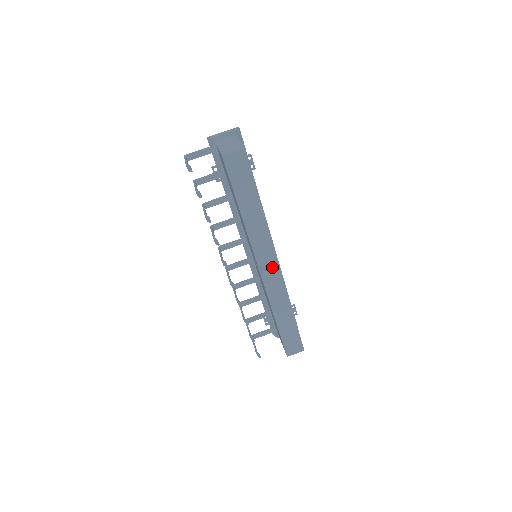
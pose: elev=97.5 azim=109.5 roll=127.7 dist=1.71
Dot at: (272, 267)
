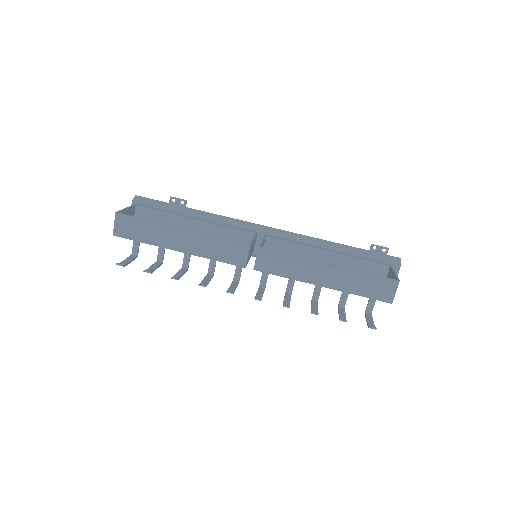
Dot at: occluded
